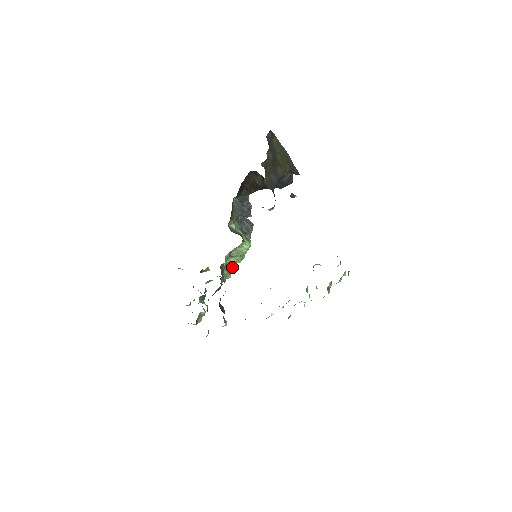
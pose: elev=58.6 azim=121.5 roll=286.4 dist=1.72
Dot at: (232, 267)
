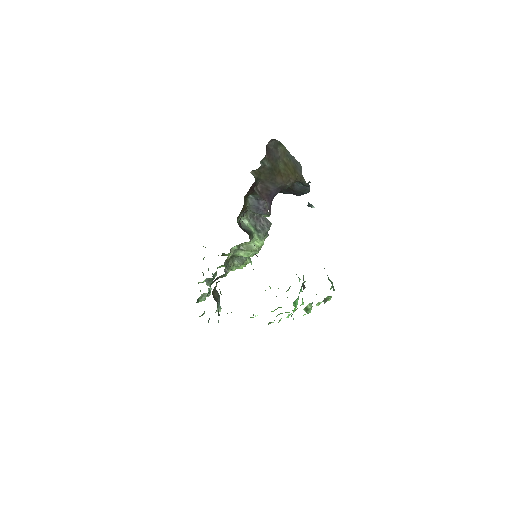
Dot at: (248, 259)
